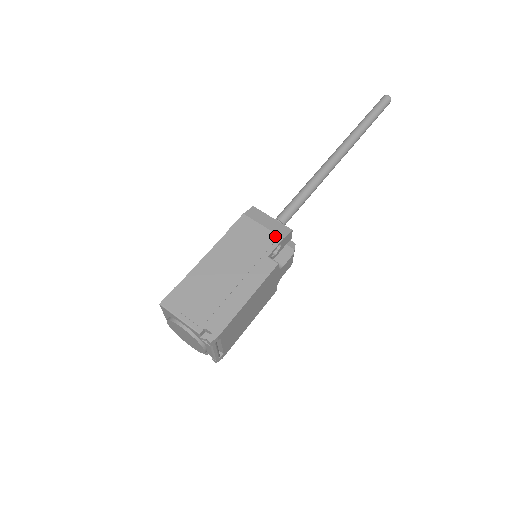
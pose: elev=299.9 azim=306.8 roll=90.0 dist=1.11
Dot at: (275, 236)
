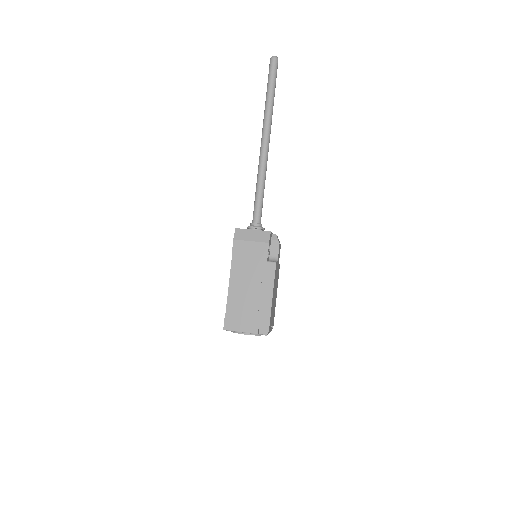
Dot at: (263, 244)
